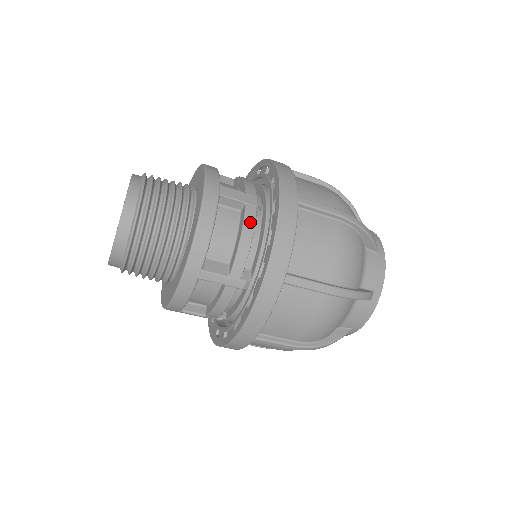
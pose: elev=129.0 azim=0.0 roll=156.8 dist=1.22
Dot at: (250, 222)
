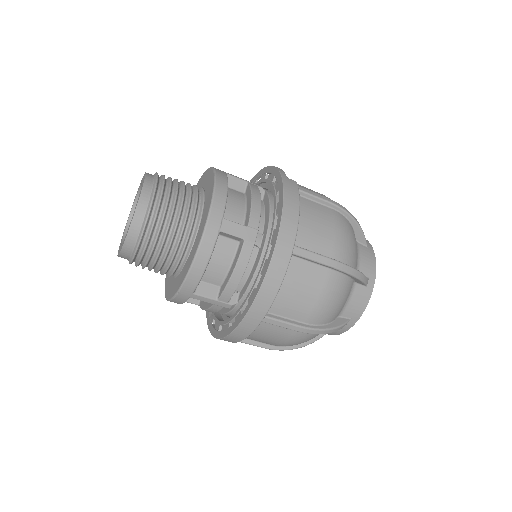
Dot at: (244, 260)
